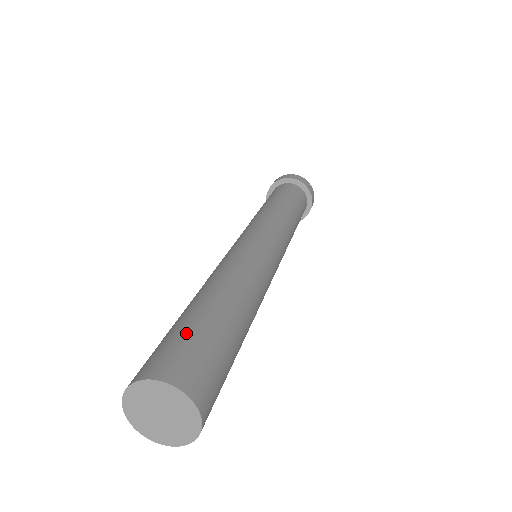
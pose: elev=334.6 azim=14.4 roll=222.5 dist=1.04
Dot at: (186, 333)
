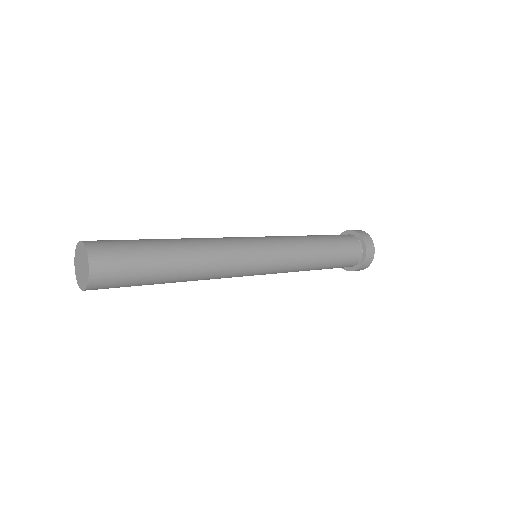
Dot at: (126, 240)
